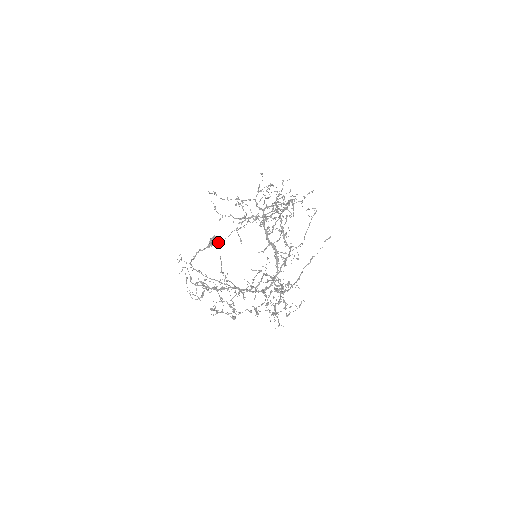
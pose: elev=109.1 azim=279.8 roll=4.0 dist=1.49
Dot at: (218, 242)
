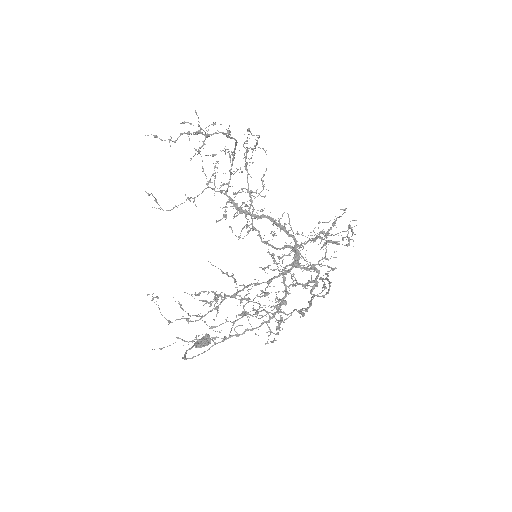
Dot at: (206, 337)
